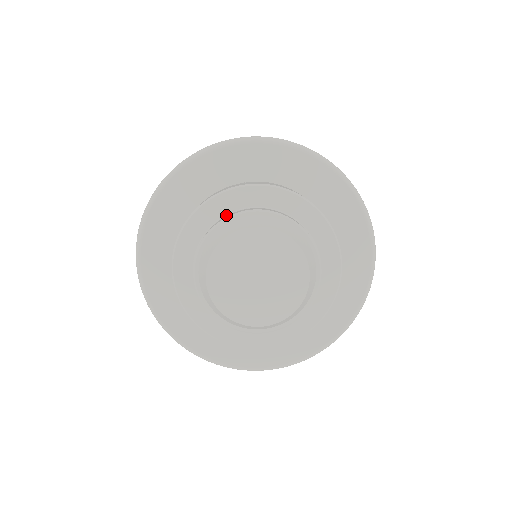
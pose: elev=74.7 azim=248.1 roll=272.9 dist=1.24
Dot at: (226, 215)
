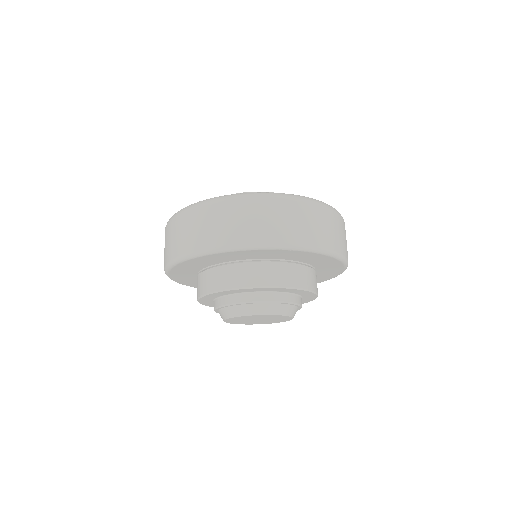
Dot at: (221, 297)
